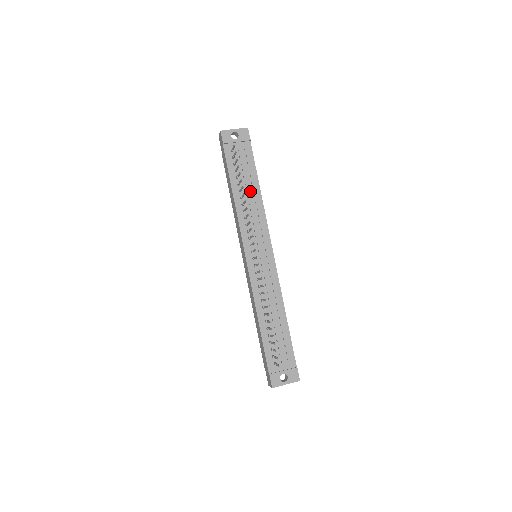
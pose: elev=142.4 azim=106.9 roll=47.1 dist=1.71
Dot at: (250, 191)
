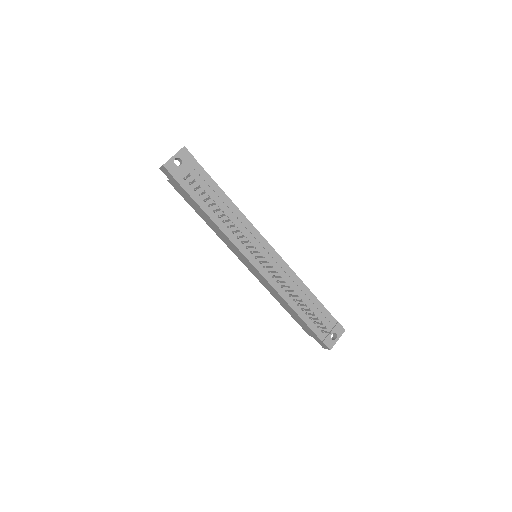
Dot at: (222, 205)
